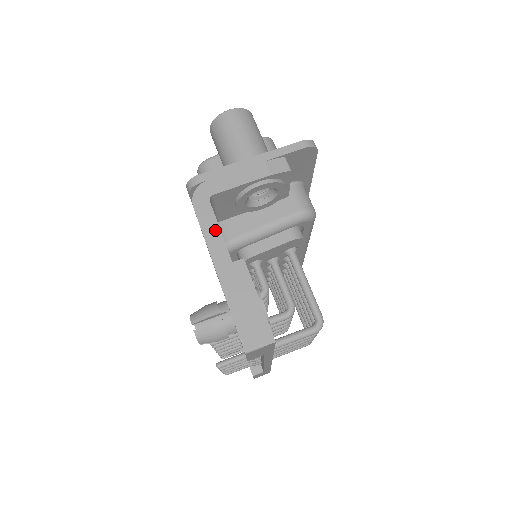
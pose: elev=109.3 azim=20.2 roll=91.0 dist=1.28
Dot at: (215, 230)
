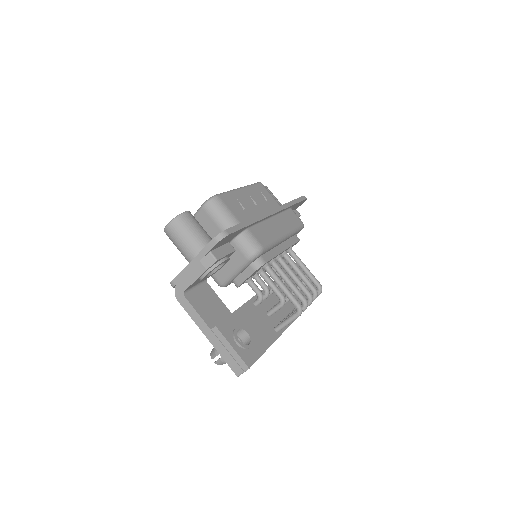
Dot at: (195, 313)
